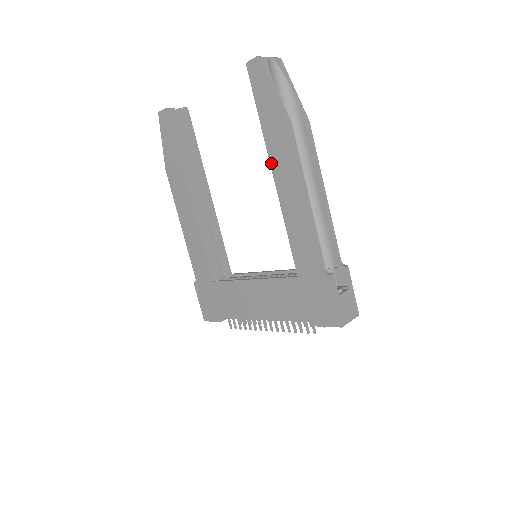
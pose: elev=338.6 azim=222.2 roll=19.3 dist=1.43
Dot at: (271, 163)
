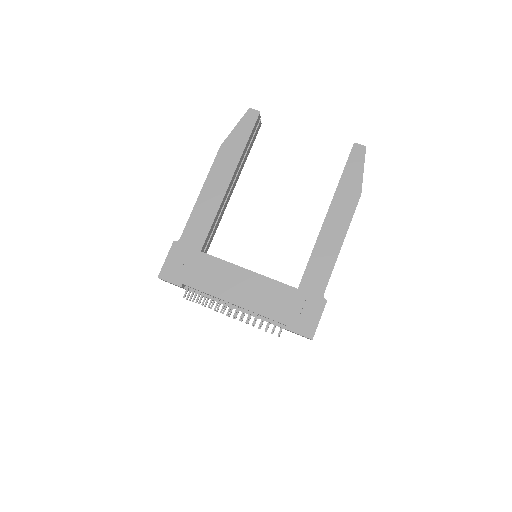
Dot at: (331, 207)
